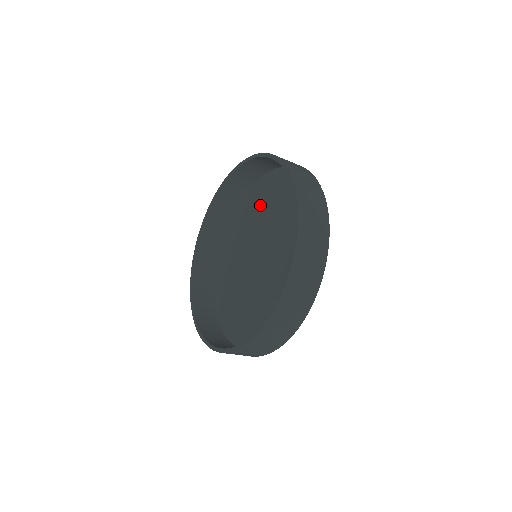
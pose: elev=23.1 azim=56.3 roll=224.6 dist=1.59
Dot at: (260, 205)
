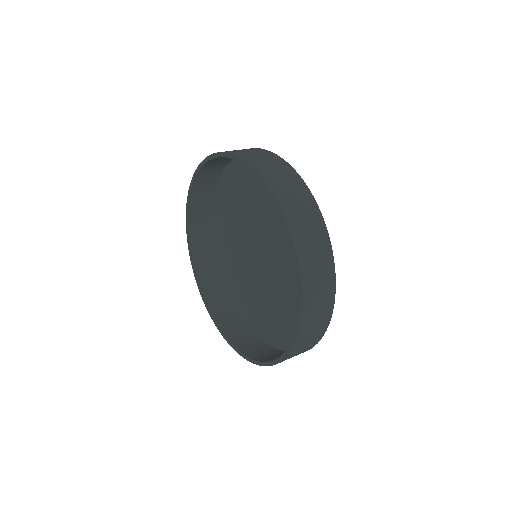
Dot at: (272, 203)
